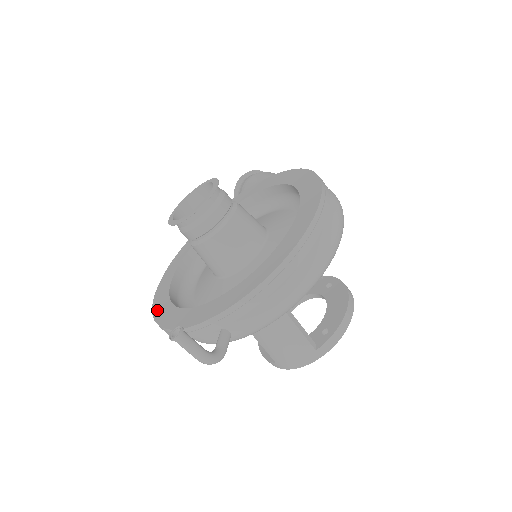
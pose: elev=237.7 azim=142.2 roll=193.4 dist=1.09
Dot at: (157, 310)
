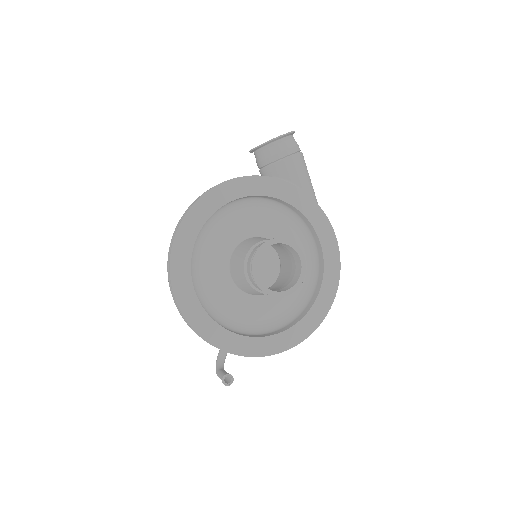
Dot at: (179, 290)
